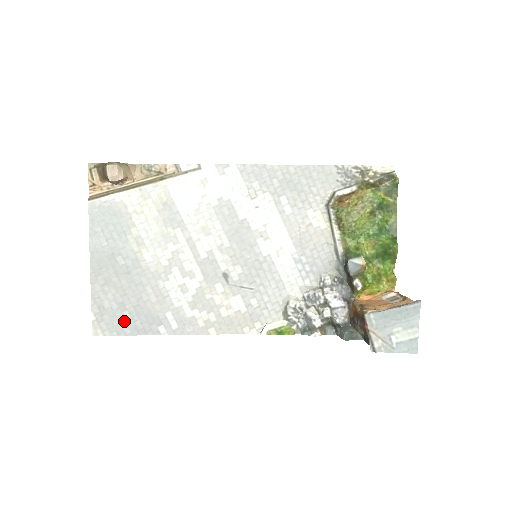
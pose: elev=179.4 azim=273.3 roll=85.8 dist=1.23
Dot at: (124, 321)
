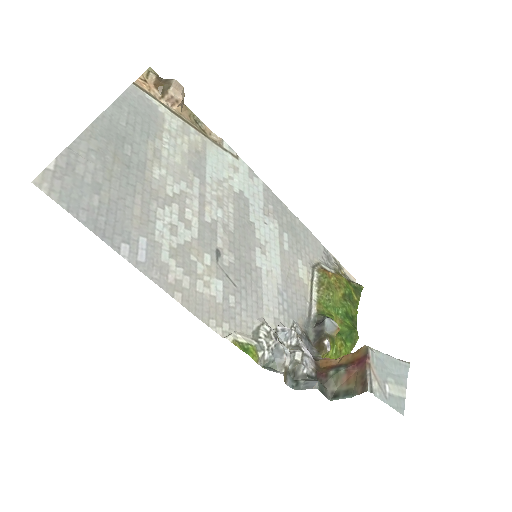
Dot at: (87, 203)
